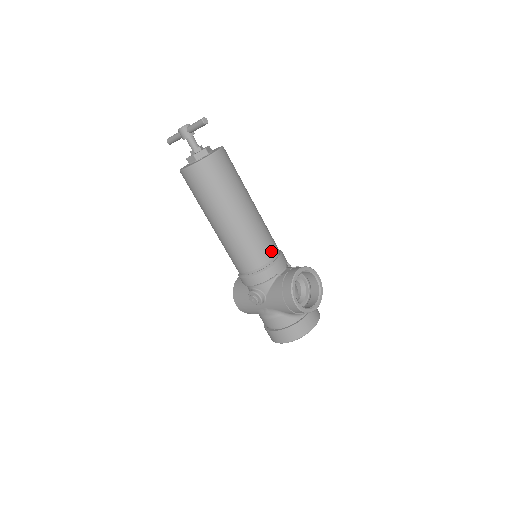
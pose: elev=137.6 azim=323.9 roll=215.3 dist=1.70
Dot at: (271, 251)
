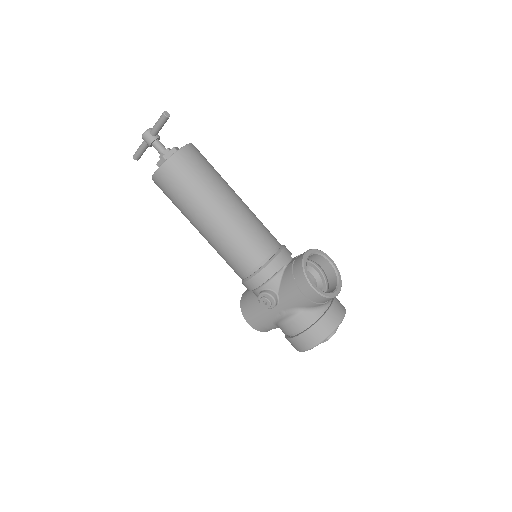
Dot at: (271, 242)
